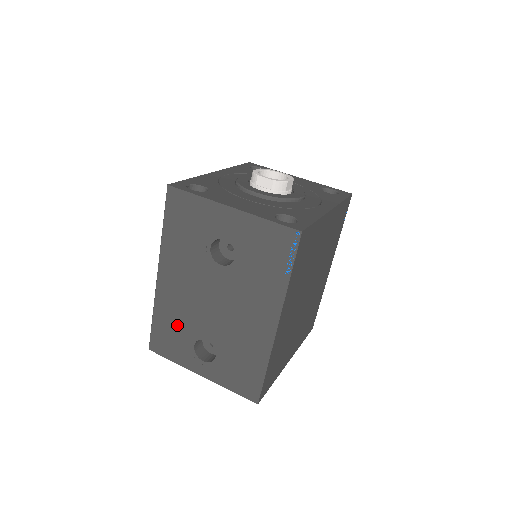
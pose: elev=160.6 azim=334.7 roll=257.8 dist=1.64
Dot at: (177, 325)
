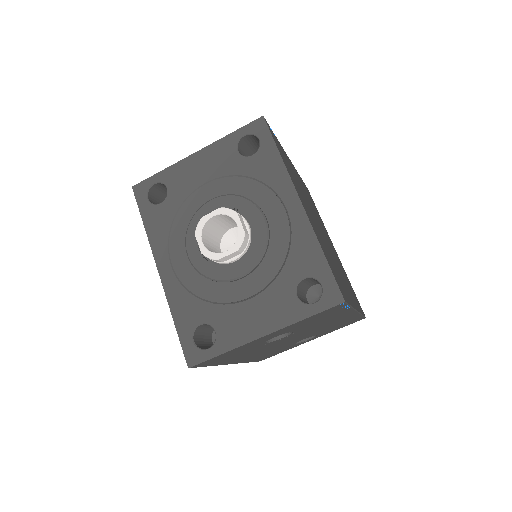
Dot at: (272, 352)
